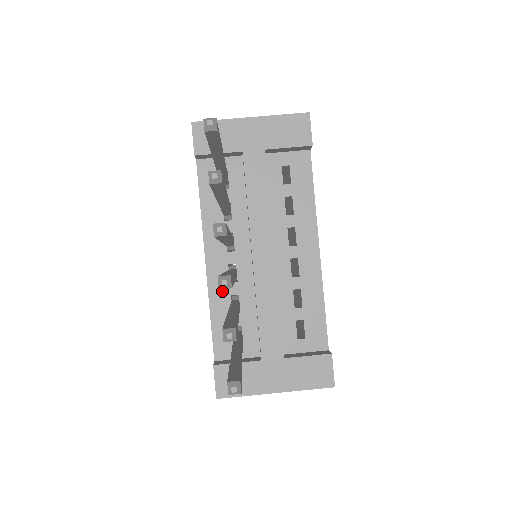
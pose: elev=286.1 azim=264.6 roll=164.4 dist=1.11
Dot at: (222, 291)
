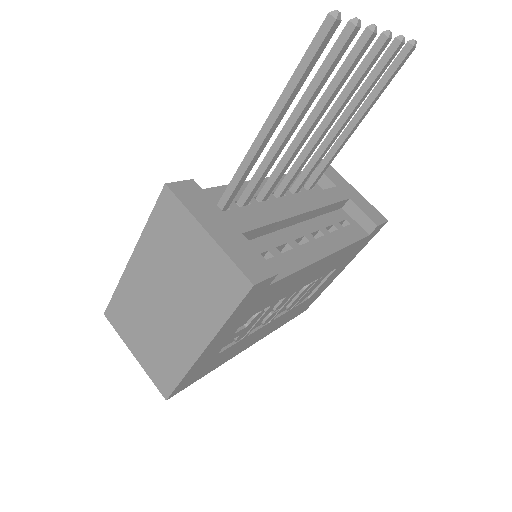
Dot at: occluded
